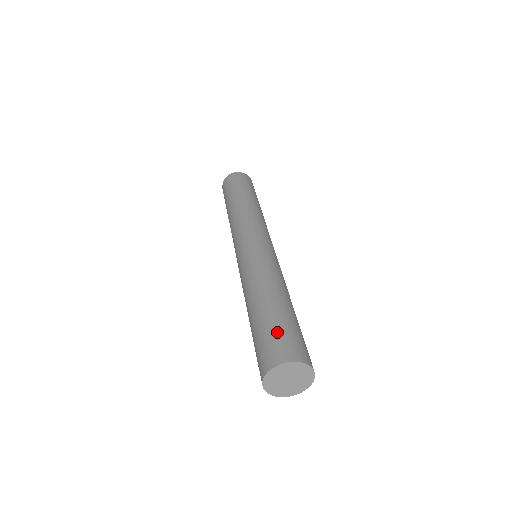
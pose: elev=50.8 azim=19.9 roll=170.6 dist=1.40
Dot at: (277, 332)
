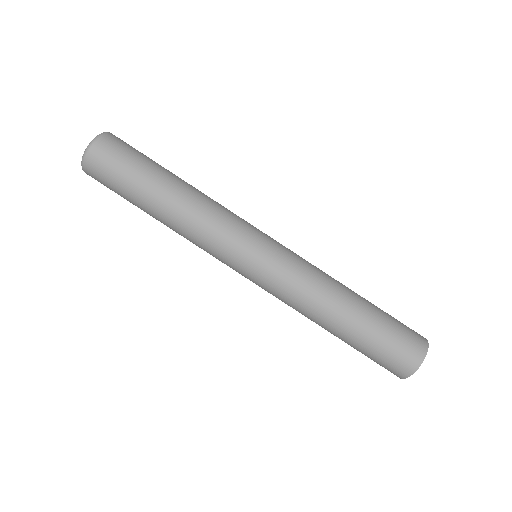
Dot at: (396, 331)
